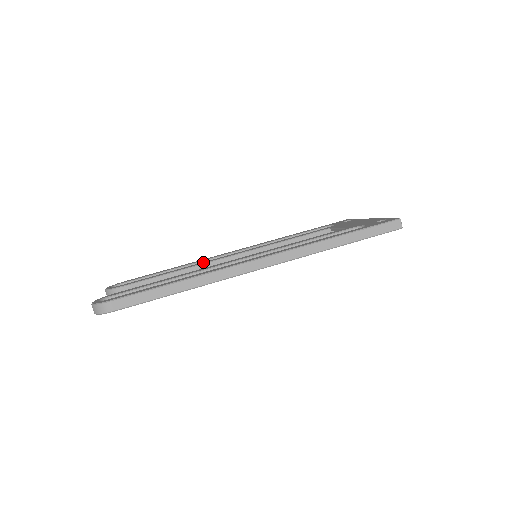
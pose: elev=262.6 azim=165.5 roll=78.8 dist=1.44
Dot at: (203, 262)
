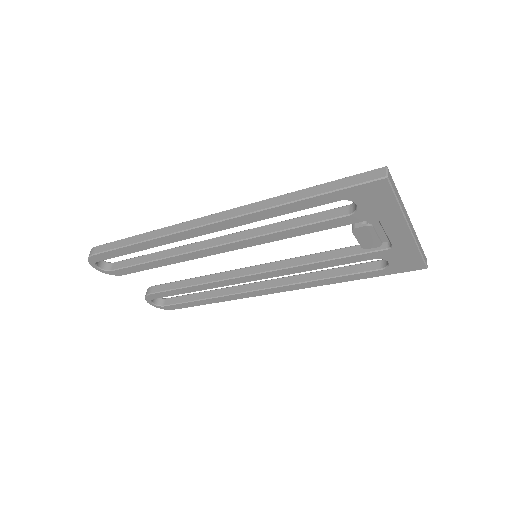
Dot at: occluded
